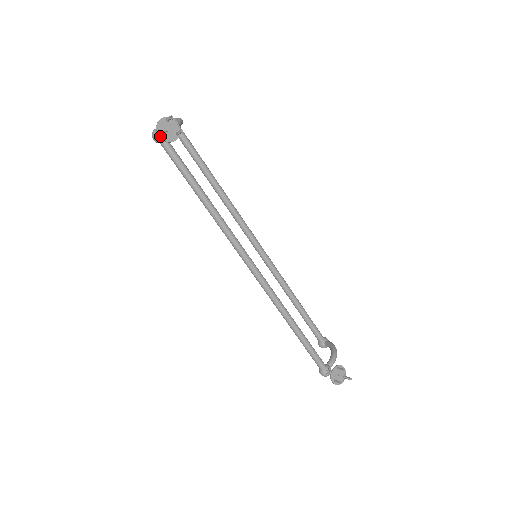
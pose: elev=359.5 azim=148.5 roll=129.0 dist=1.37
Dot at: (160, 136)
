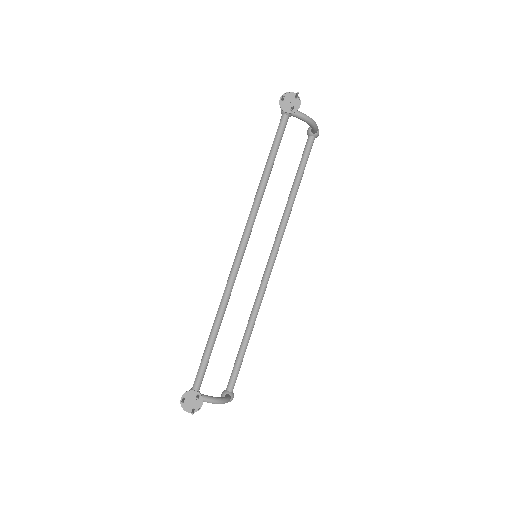
Dot at: (281, 100)
